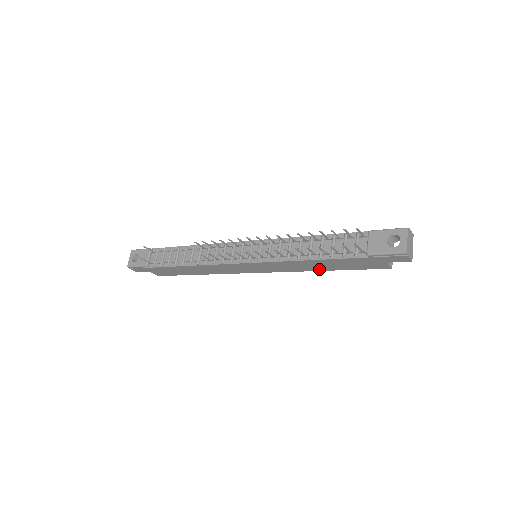
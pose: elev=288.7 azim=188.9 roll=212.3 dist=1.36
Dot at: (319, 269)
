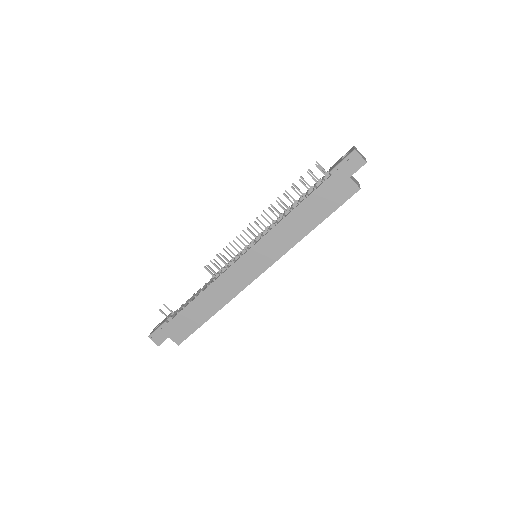
Dot at: (307, 230)
